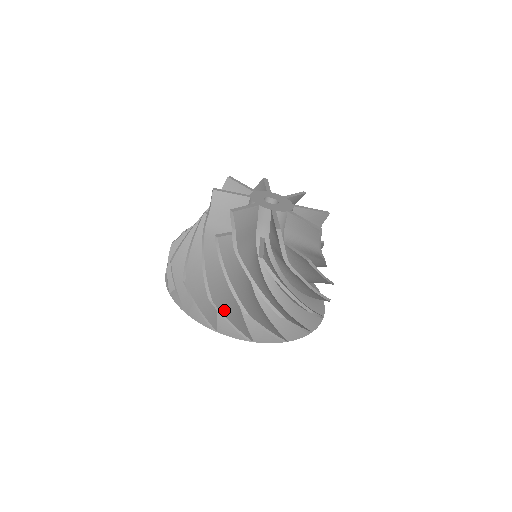
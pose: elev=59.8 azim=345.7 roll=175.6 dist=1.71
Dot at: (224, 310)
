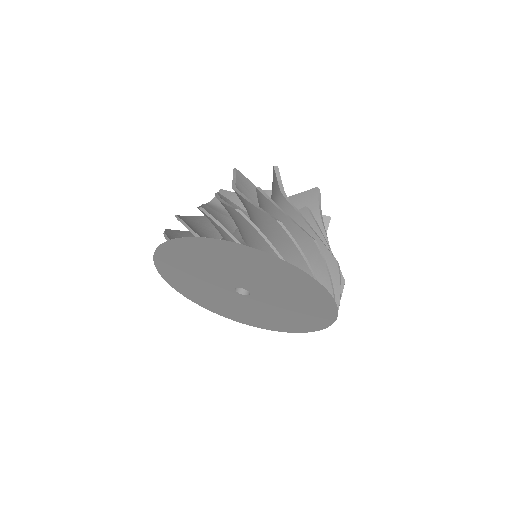
Dot at: occluded
